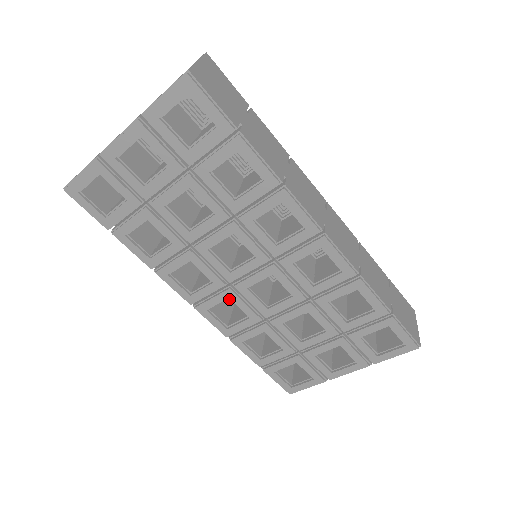
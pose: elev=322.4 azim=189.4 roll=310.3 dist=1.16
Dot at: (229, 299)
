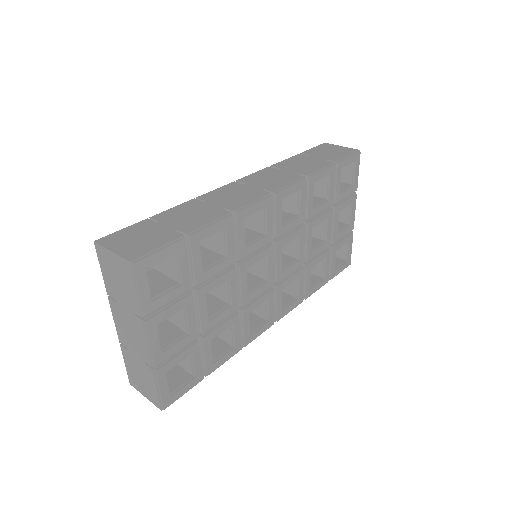
Dot at: occluded
